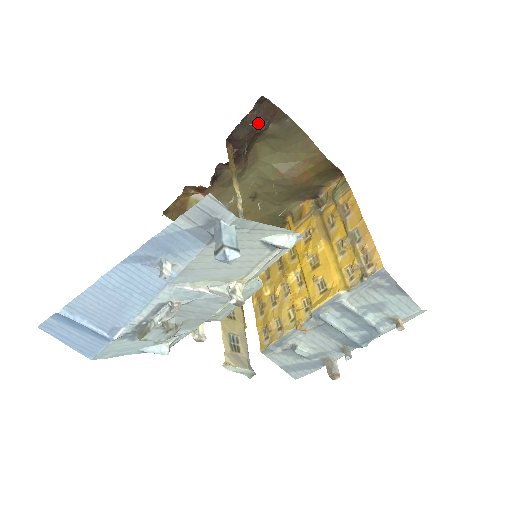
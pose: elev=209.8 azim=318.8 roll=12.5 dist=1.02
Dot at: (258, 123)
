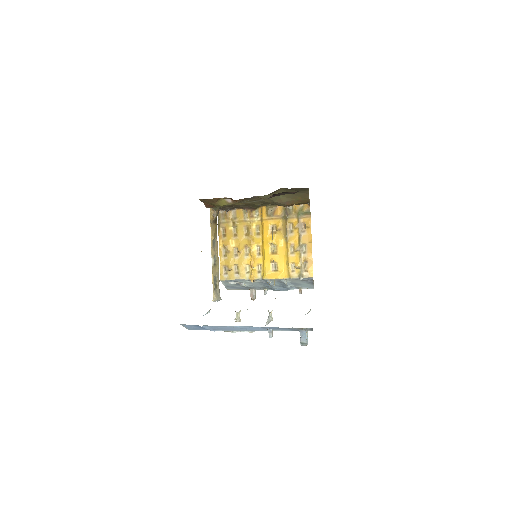
Dot at: (294, 193)
